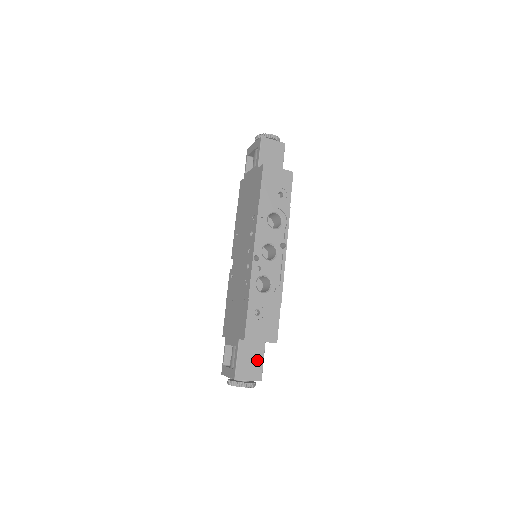
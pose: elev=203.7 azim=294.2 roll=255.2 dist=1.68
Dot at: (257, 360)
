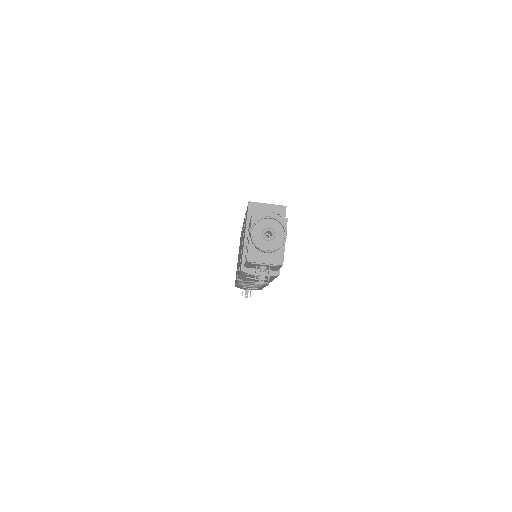
Dot at: occluded
